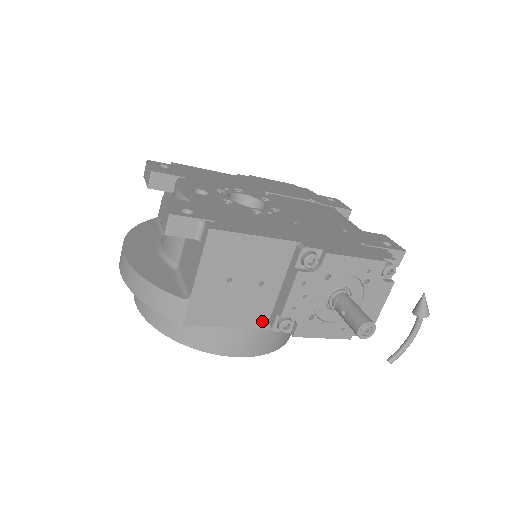
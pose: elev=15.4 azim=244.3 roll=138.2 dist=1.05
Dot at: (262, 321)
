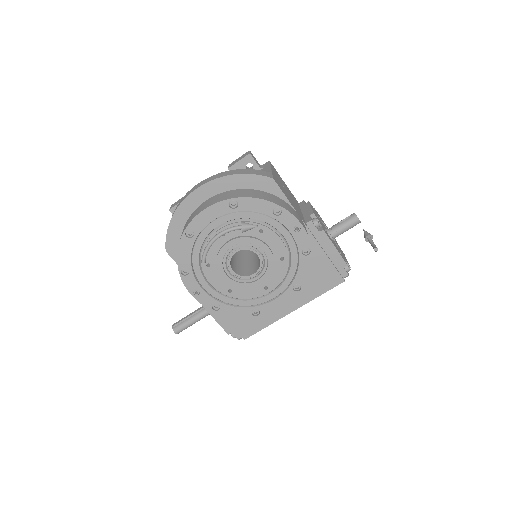
Dot at: (303, 220)
